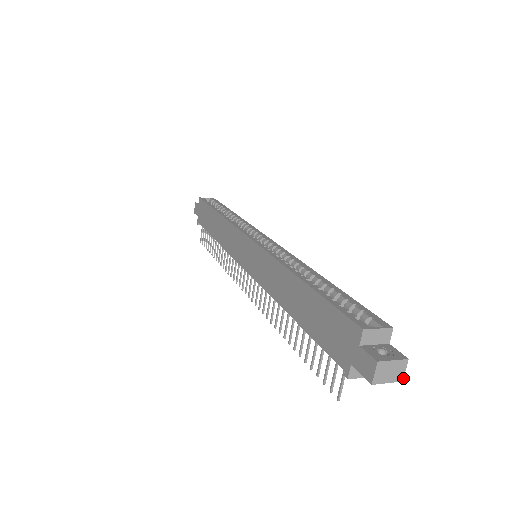
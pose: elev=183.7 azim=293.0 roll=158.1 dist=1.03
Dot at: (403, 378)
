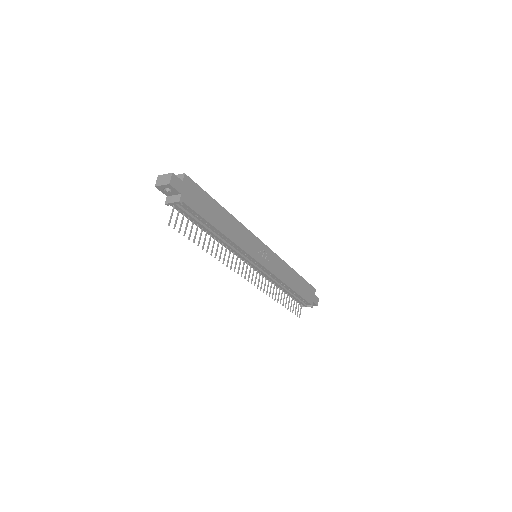
Dot at: (170, 182)
